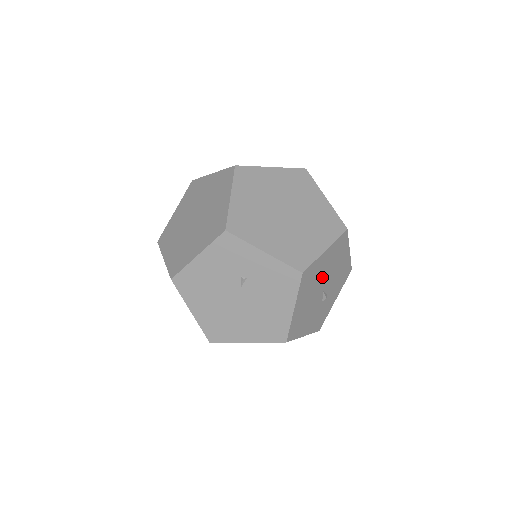
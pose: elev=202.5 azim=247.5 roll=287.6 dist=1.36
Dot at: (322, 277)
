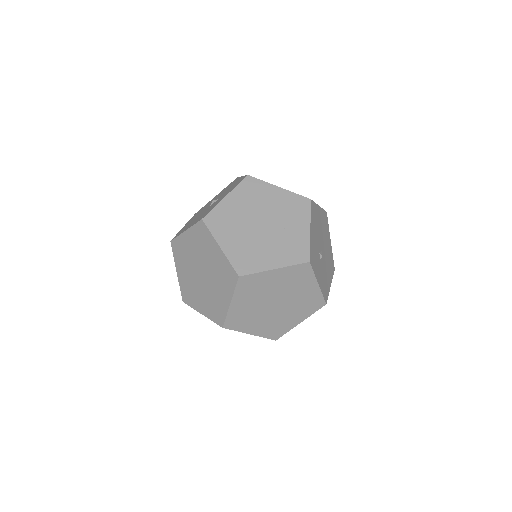
Dot at: (325, 244)
